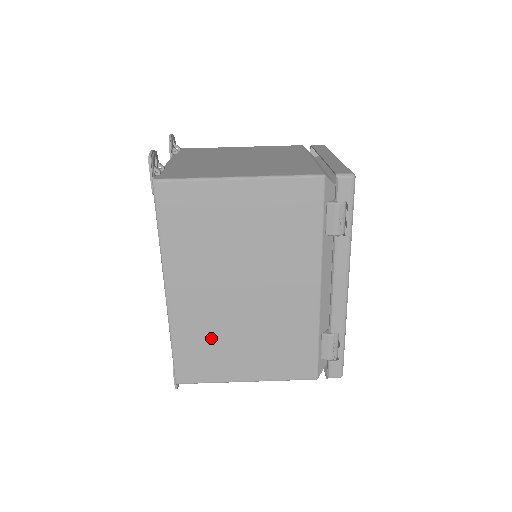
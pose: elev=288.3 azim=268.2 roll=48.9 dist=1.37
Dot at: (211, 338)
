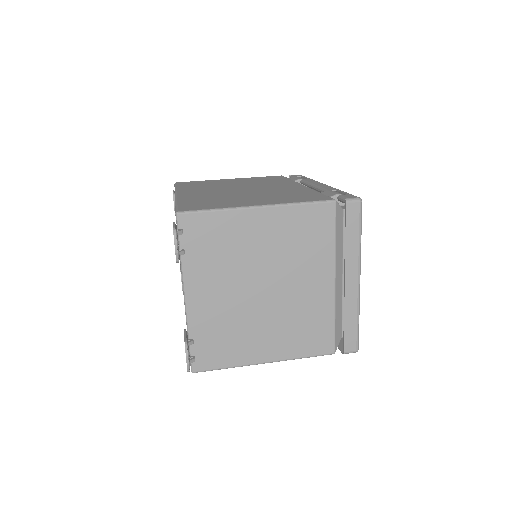
Dot at: (216, 199)
